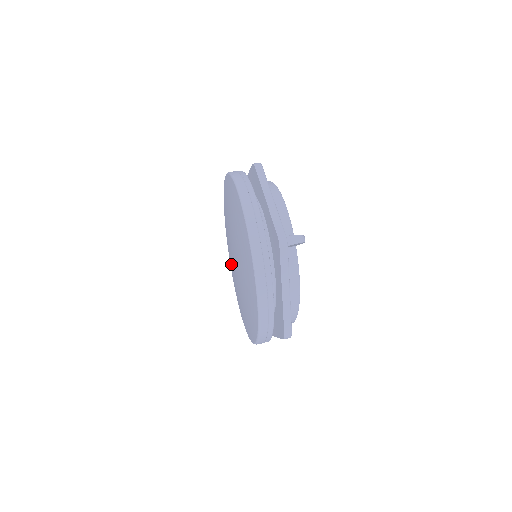
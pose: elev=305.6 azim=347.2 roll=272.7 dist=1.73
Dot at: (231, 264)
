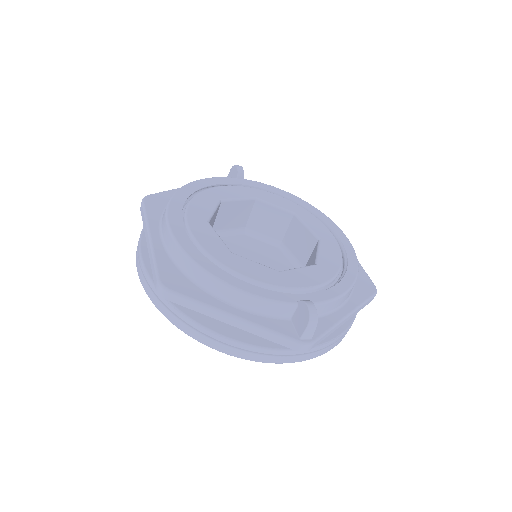
Dot at: occluded
